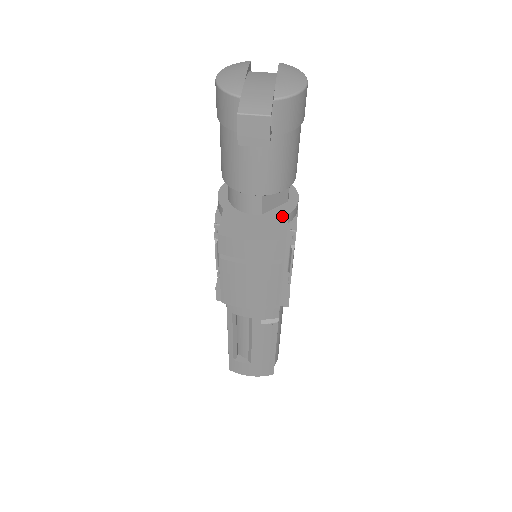
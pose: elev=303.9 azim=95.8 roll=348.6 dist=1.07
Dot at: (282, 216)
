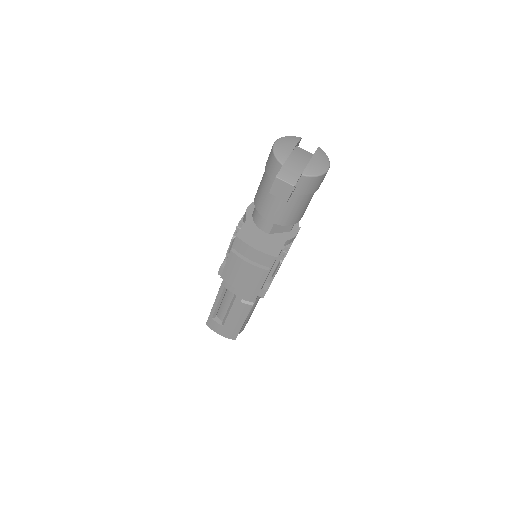
Dot at: (282, 240)
